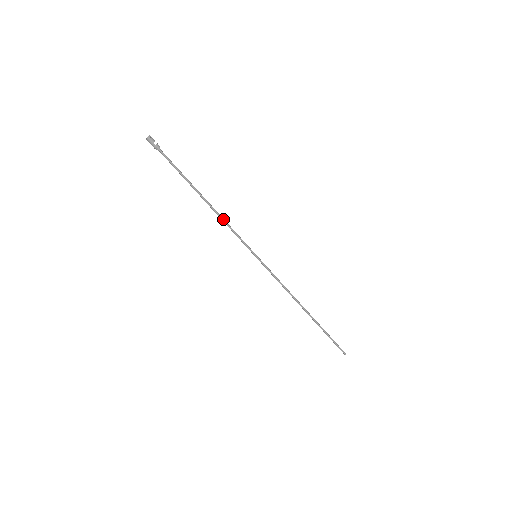
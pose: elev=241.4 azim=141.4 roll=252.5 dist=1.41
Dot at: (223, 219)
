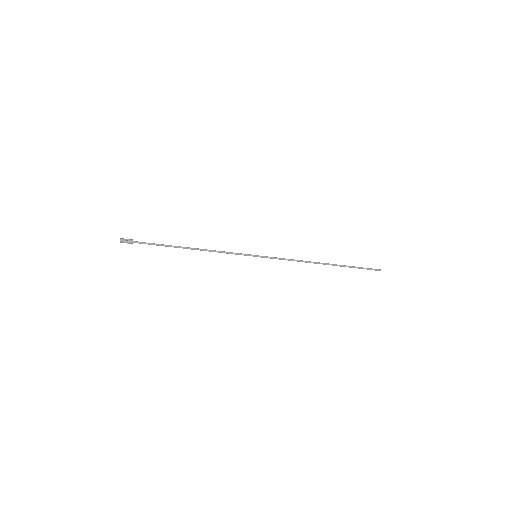
Dot at: (212, 251)
